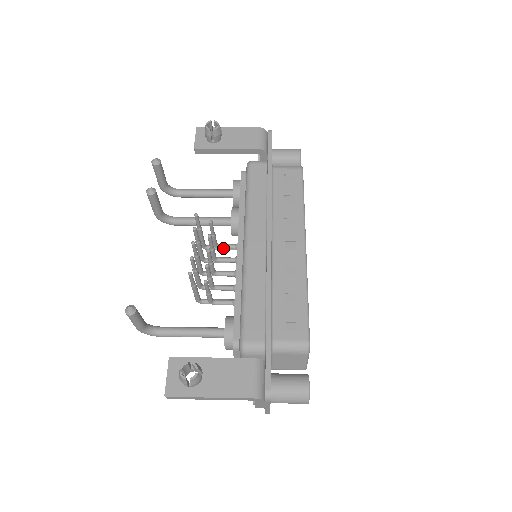
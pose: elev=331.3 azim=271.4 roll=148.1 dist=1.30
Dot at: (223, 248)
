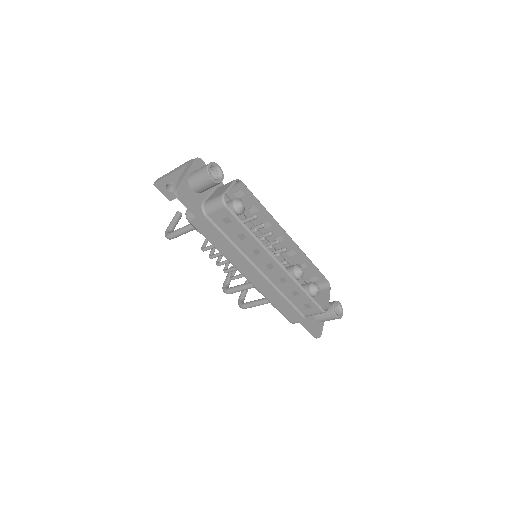
Dot at: occluded
